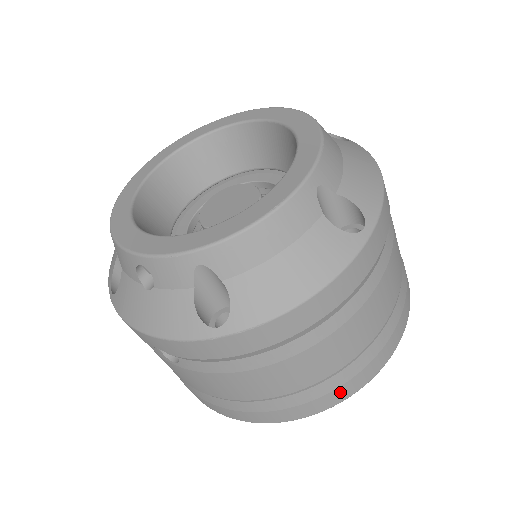
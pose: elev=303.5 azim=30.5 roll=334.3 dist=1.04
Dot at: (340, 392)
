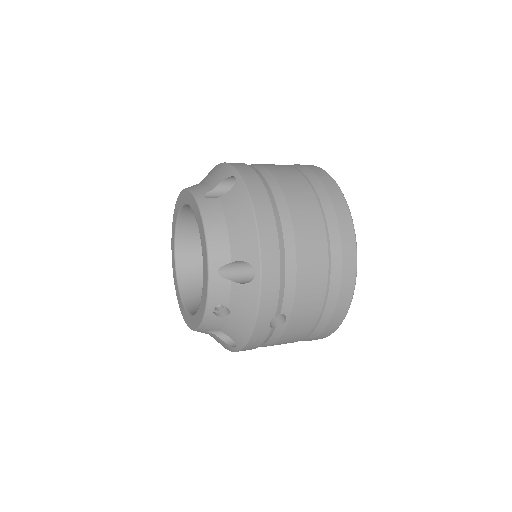
Dot at: (343, 222)
